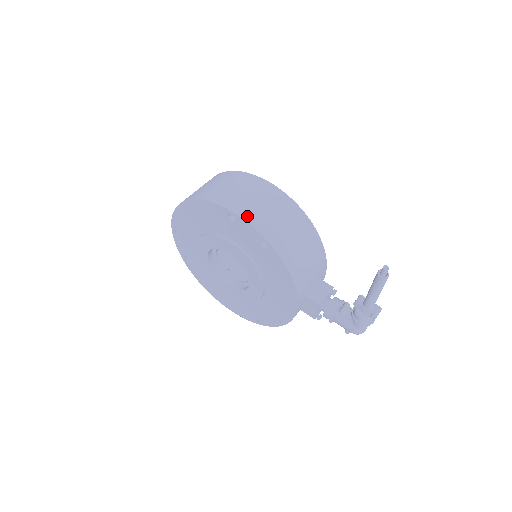
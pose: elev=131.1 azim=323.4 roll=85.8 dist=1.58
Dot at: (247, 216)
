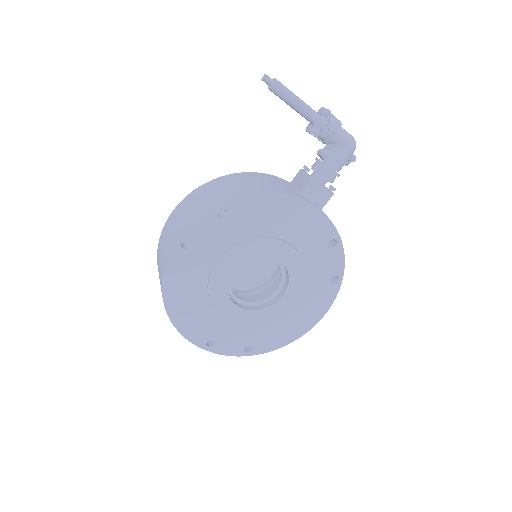
Dot at: (186, 224)
